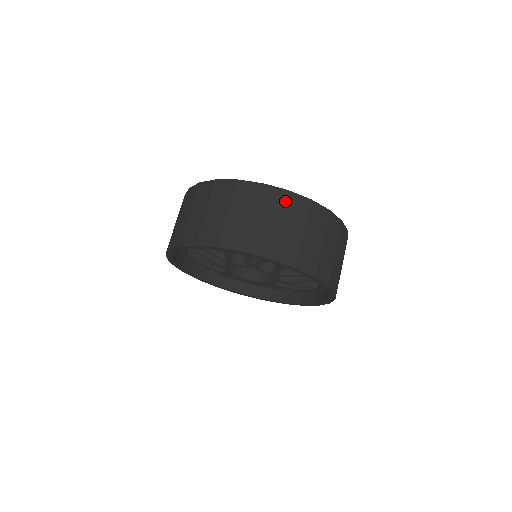
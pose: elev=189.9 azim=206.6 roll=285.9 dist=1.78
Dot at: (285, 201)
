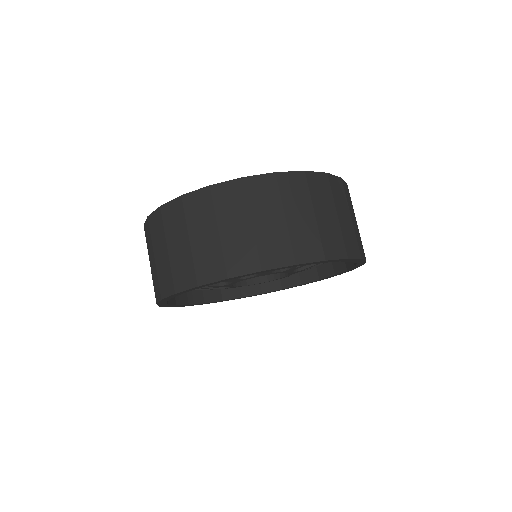
Dot at: (345, 191)
